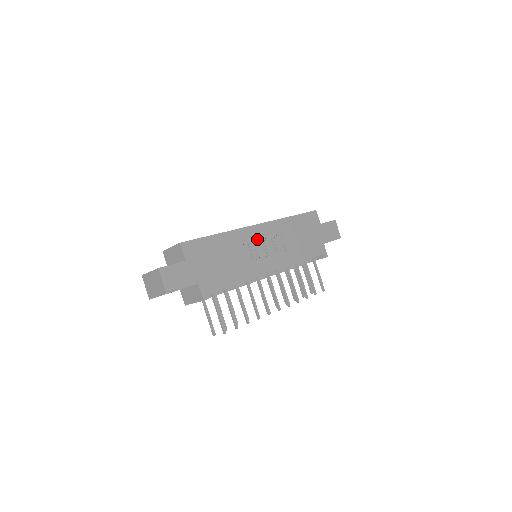
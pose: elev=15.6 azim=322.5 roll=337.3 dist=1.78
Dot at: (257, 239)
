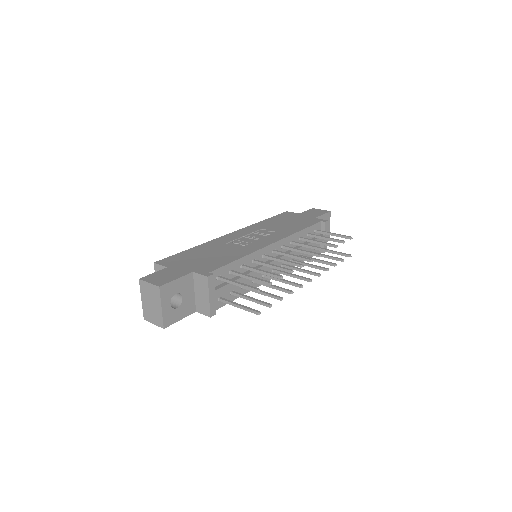
Dot at: (238, 237)
